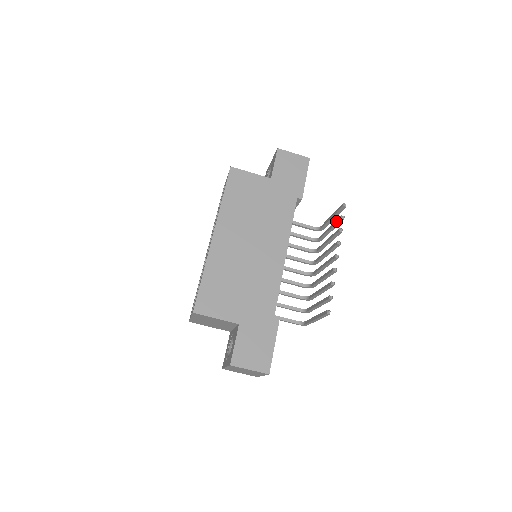
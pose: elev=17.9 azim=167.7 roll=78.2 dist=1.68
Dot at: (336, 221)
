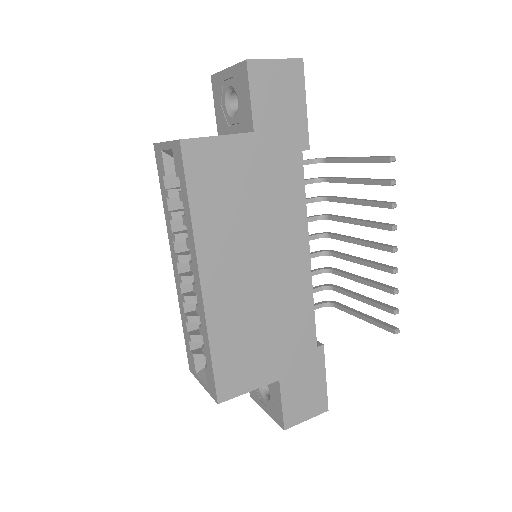
Dot at: (376, 182)
